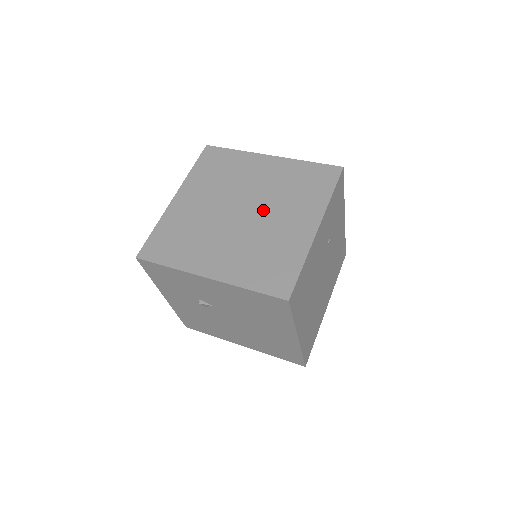
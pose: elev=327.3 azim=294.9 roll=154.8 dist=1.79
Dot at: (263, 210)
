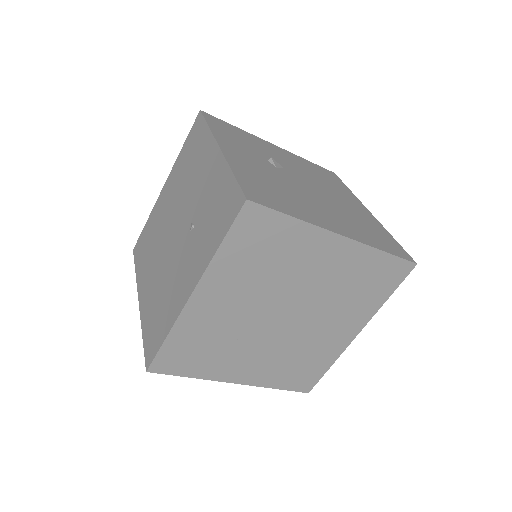
Dot at: occluded
